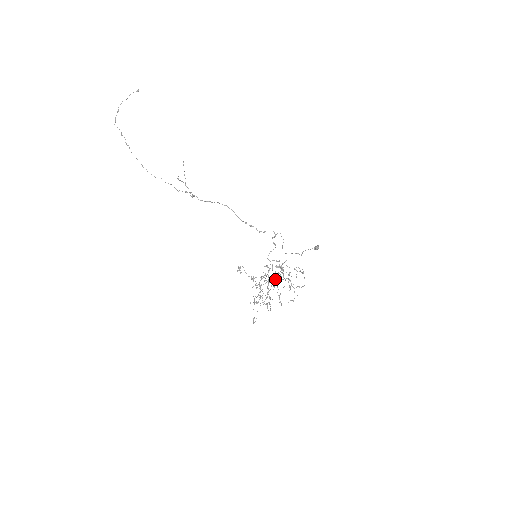
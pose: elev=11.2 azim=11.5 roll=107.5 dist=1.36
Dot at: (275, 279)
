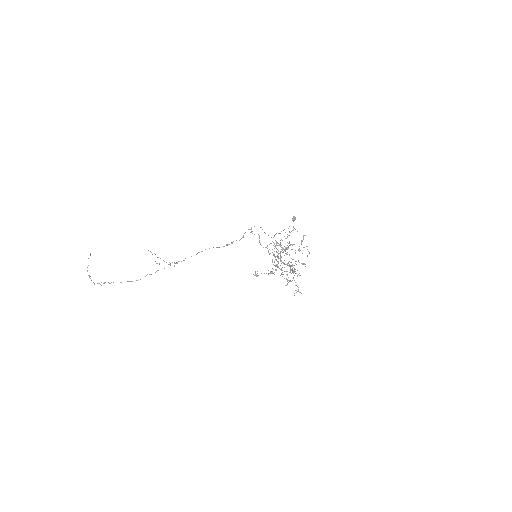
Dot at: occluded
